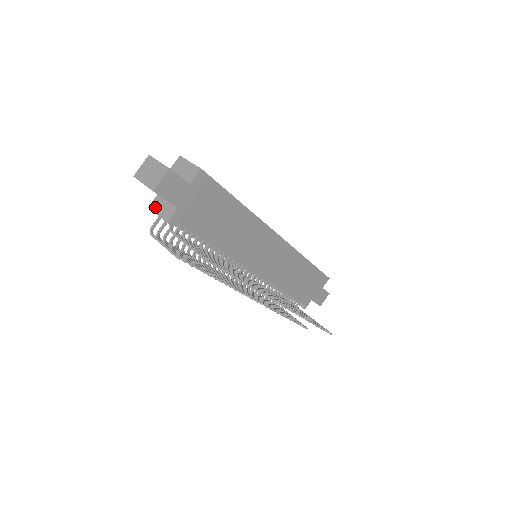
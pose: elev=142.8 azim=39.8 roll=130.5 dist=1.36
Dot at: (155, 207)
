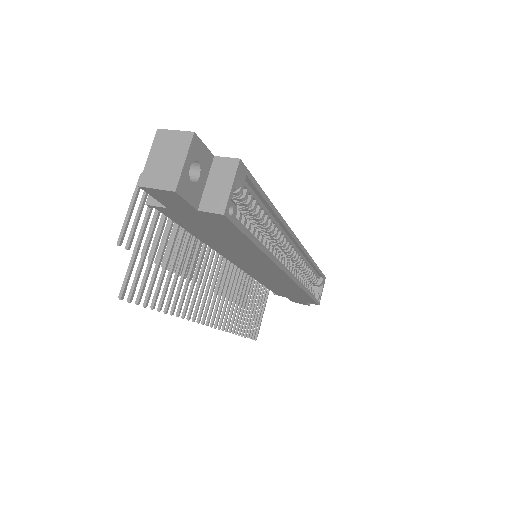
Dot at: occluded
